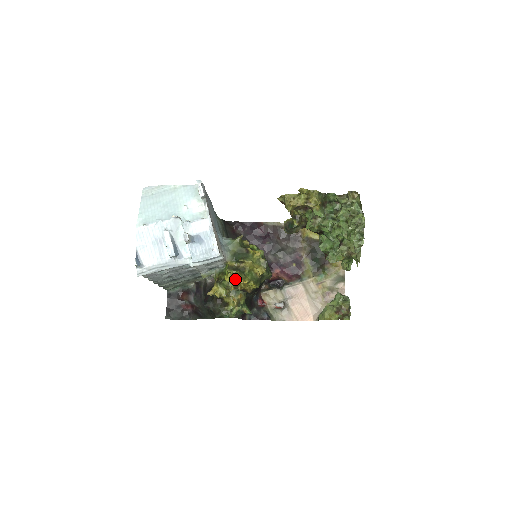
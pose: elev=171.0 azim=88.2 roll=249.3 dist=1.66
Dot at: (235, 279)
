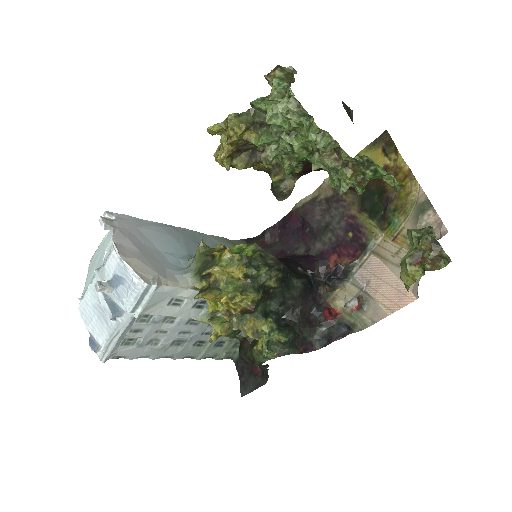
Dot at: (218, 303)
